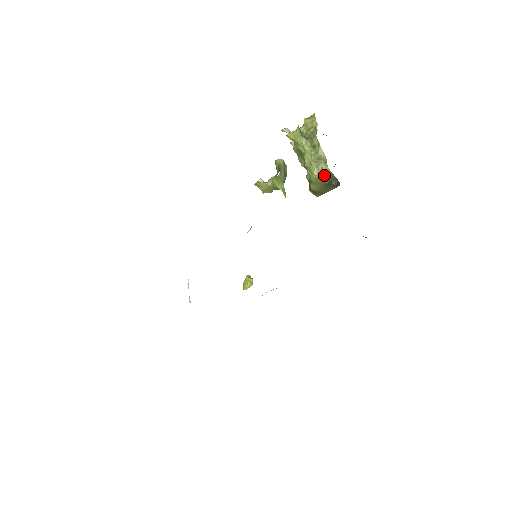
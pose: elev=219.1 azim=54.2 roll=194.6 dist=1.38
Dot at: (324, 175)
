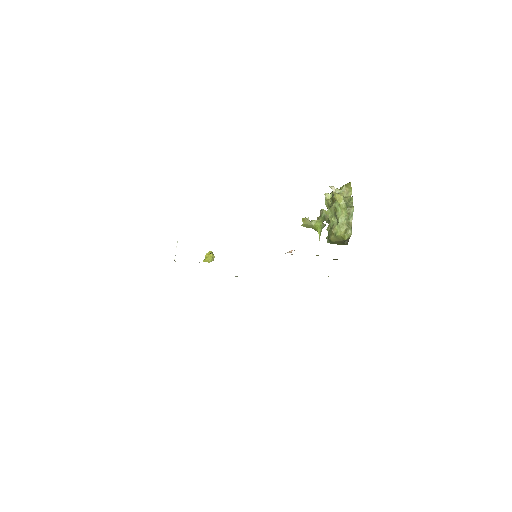
Dot at: (347, 237)
